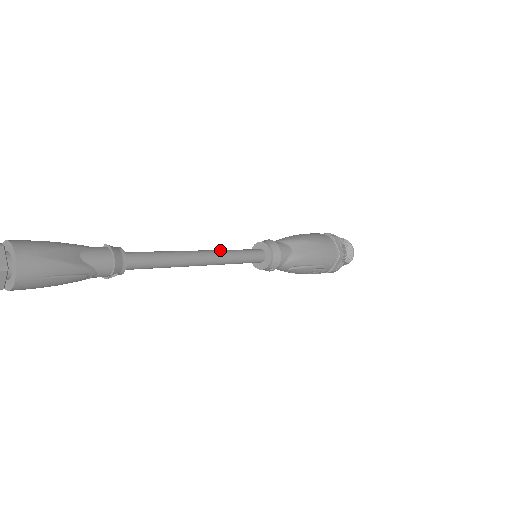
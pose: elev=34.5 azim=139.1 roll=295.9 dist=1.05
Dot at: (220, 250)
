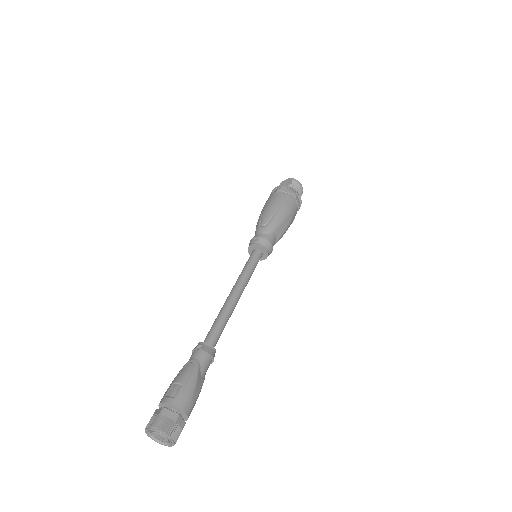
Dot at: (244, 280)
